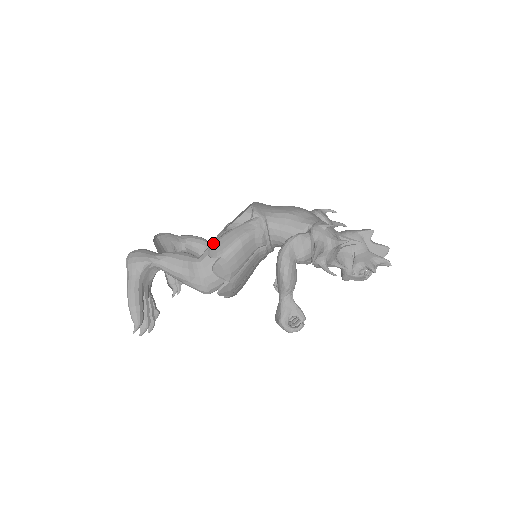
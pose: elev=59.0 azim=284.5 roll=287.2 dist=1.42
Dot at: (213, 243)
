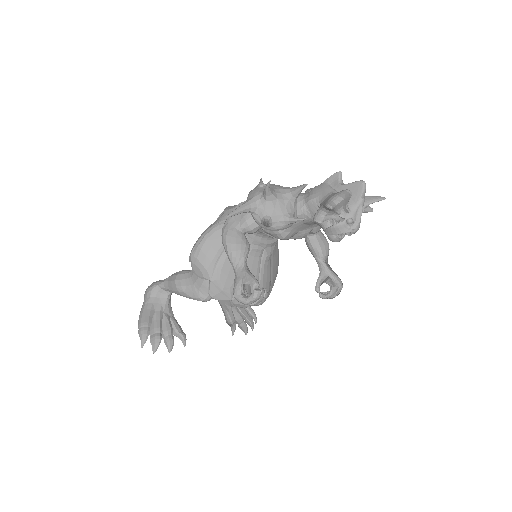
Dot at: occluded
